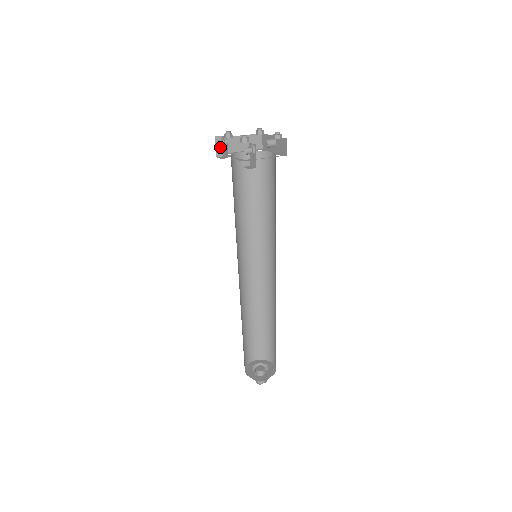
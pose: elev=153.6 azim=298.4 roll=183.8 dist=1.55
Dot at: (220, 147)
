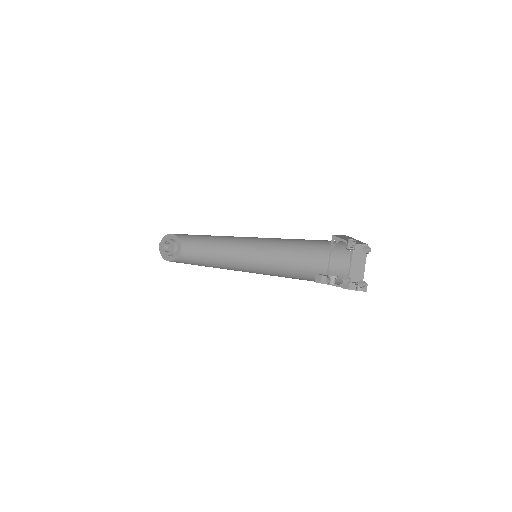
Dot at: occluded
